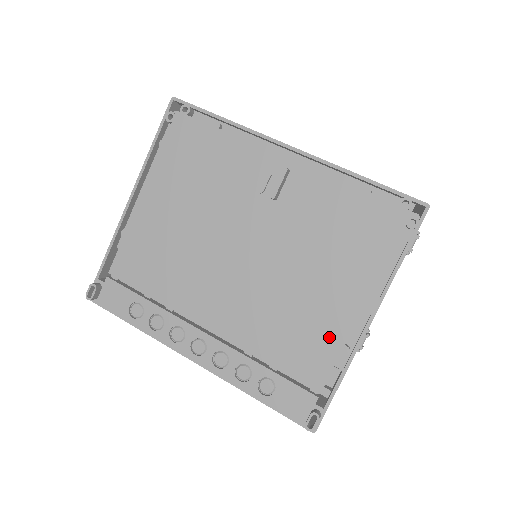
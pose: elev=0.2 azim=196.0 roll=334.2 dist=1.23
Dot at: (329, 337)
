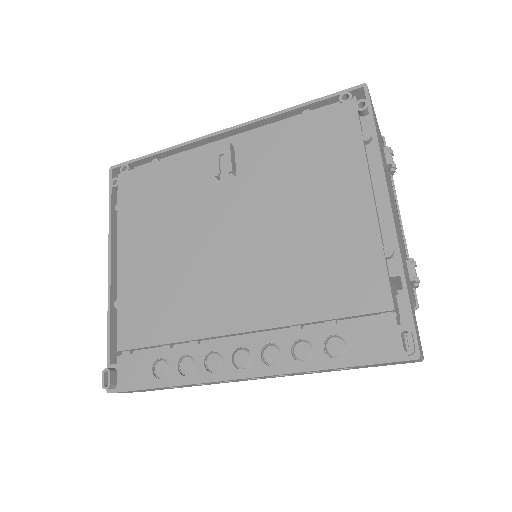
Dot at: (362, 249)
